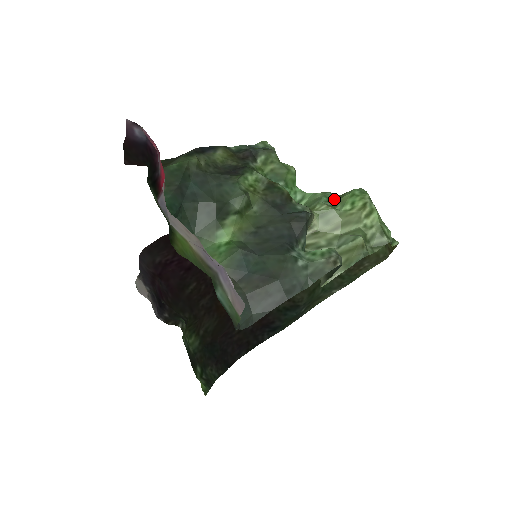
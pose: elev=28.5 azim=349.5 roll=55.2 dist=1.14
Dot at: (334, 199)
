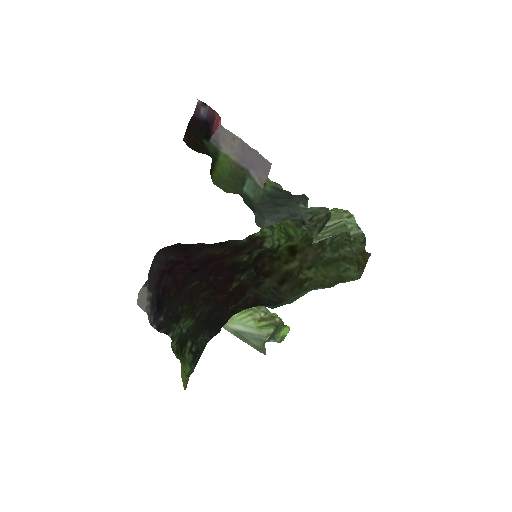
Dot at: occluded
